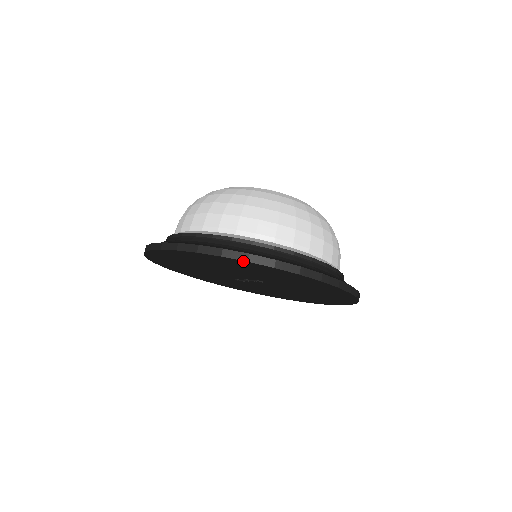
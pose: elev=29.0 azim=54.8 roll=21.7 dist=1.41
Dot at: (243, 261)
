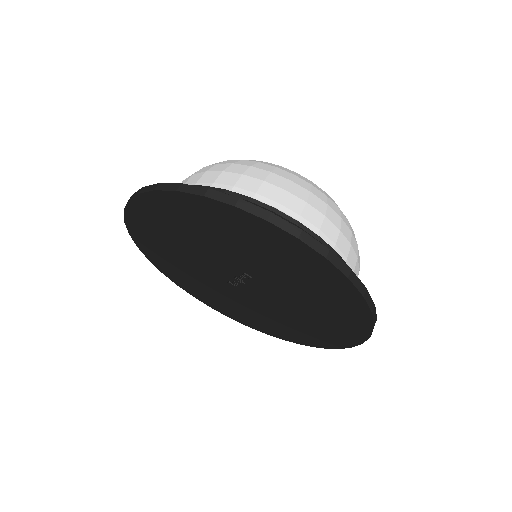
Dot at: (200, 197)
